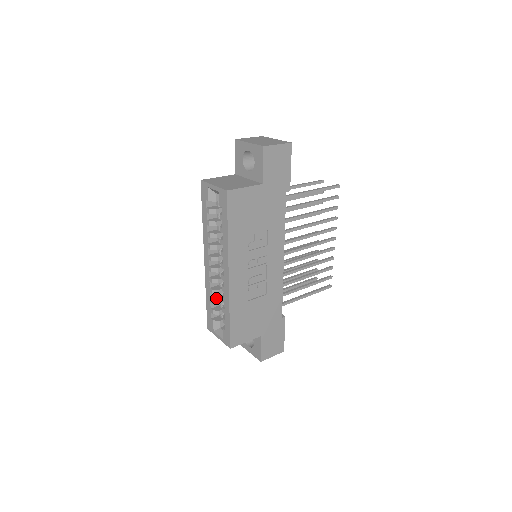
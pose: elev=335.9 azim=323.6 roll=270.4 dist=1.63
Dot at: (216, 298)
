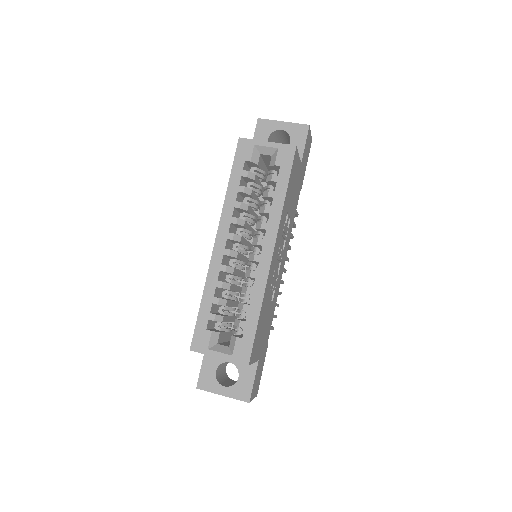
Dot at: (220, 298)
